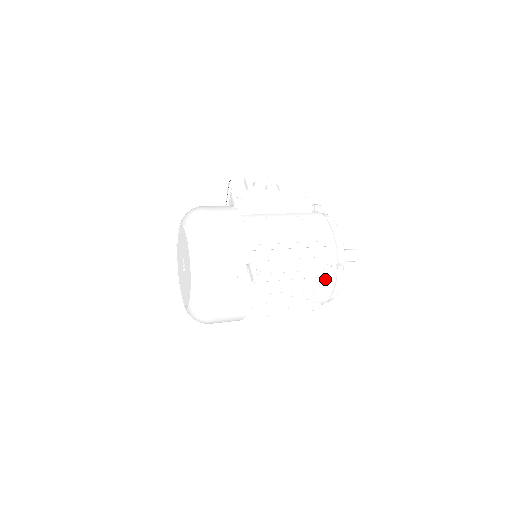
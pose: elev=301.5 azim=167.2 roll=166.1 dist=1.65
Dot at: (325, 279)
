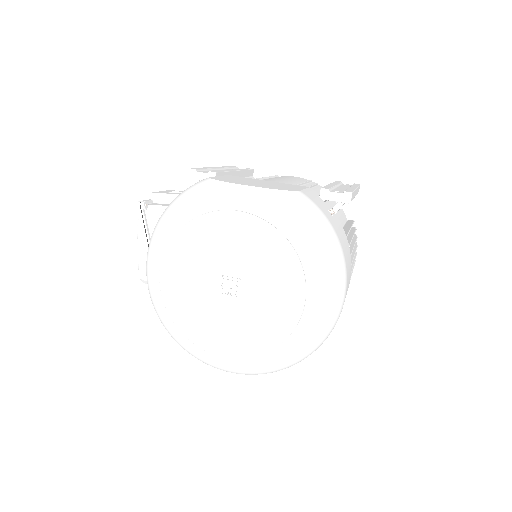
Dot at: (343, 216)
